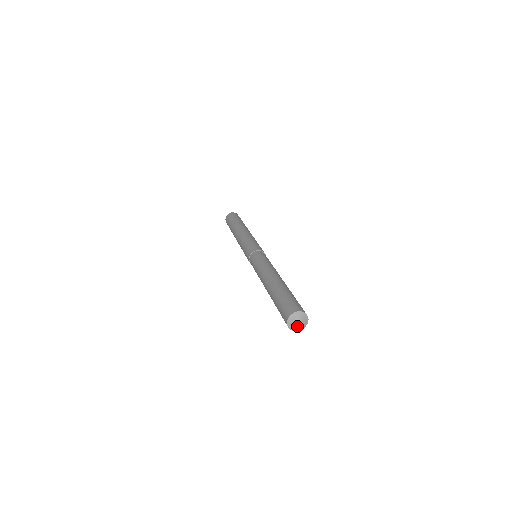
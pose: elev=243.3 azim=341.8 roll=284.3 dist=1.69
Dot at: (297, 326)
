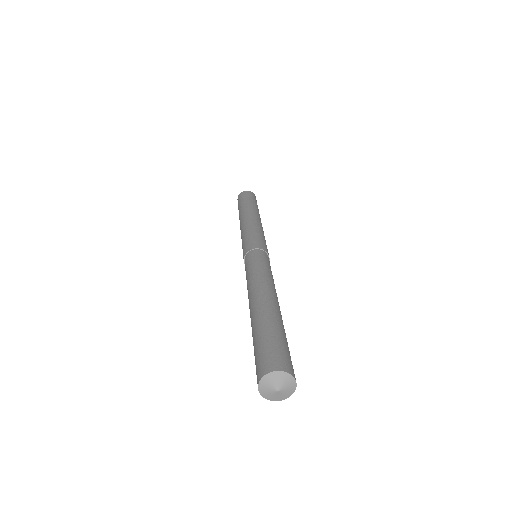
Dot at: (280, 394)
